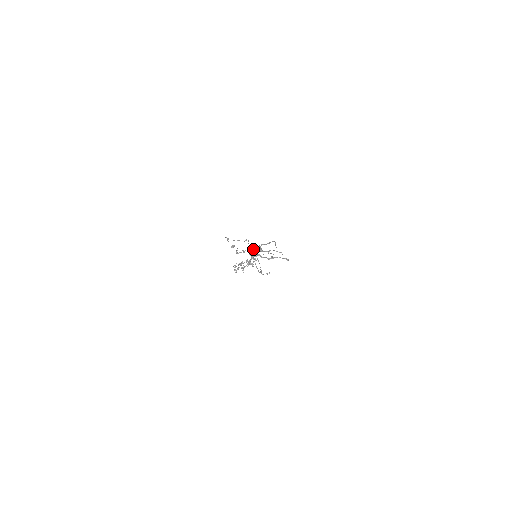
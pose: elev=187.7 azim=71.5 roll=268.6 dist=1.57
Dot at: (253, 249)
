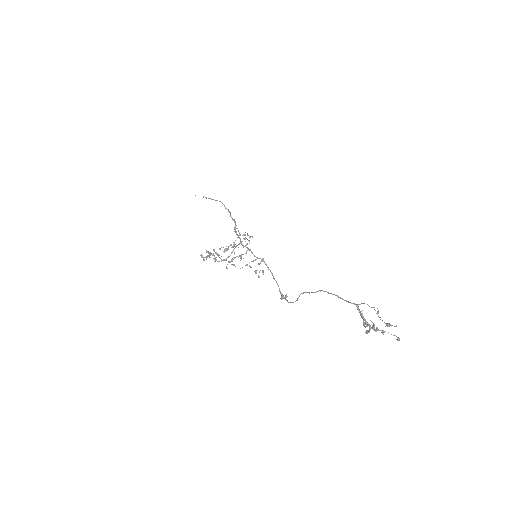
Dot at: occluded
